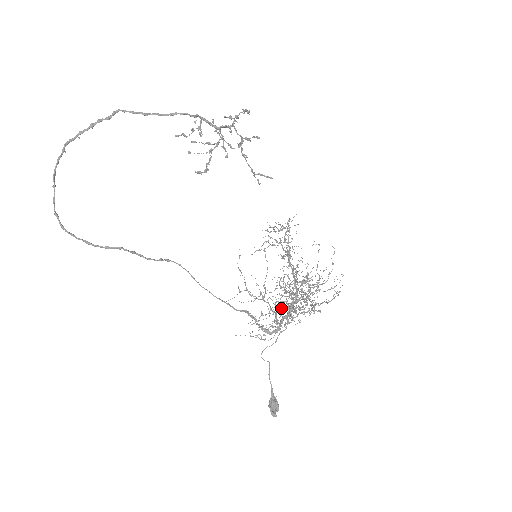
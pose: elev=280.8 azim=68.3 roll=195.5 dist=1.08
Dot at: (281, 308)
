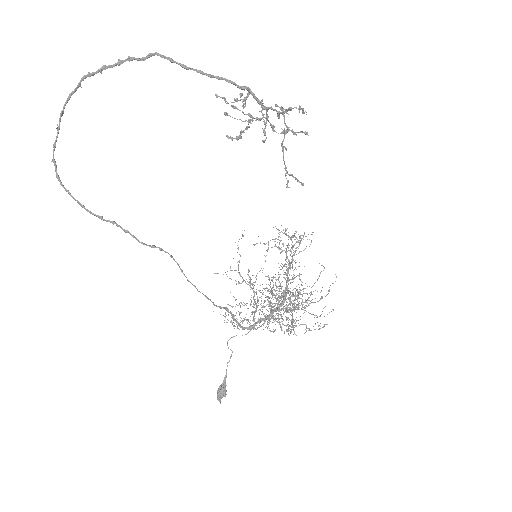
Dot at: occluded
